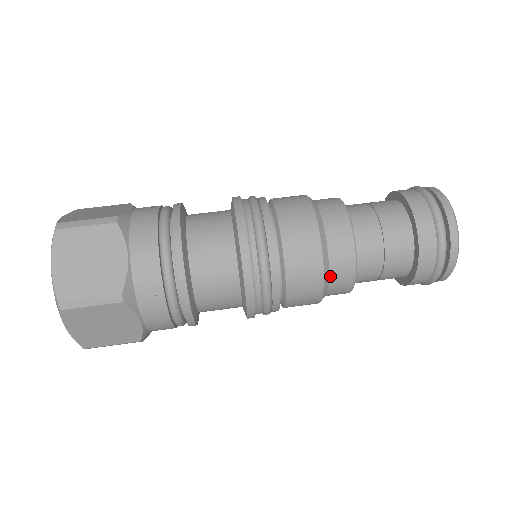
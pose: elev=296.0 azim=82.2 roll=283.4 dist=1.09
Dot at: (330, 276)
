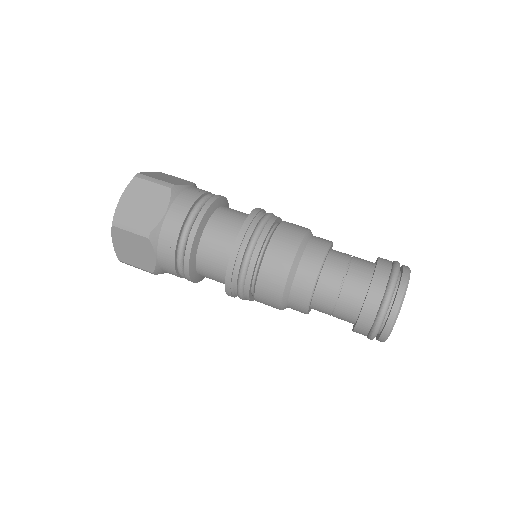
Dot at: (291, 291)
